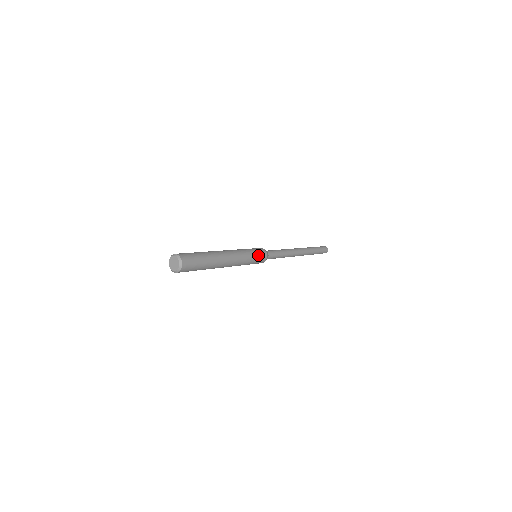
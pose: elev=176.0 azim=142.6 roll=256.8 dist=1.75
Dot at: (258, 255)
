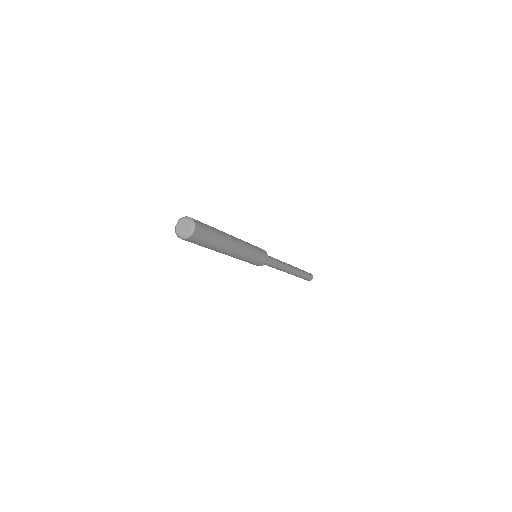
Dot at: (259, 249)
